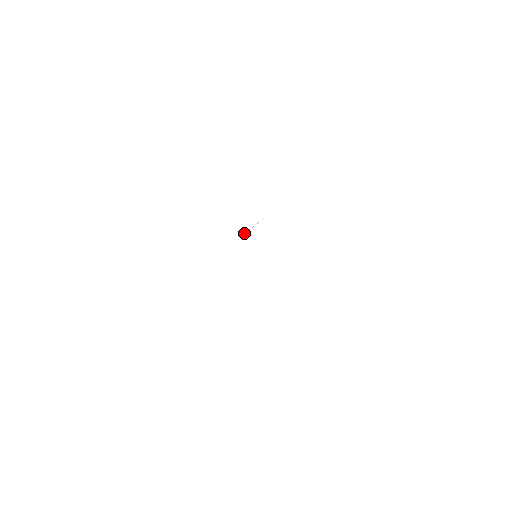
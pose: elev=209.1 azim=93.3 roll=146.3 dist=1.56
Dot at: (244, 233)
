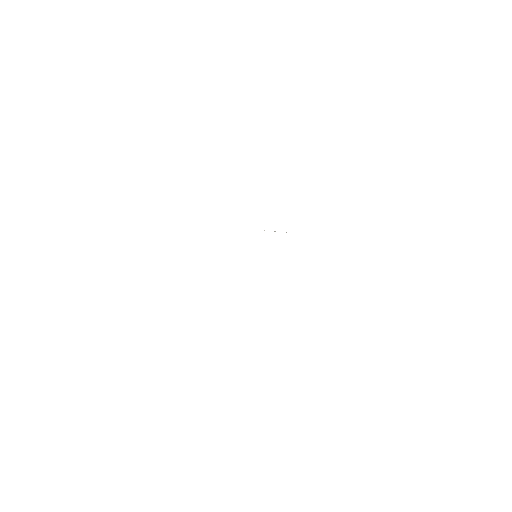
Dot at: occluded
